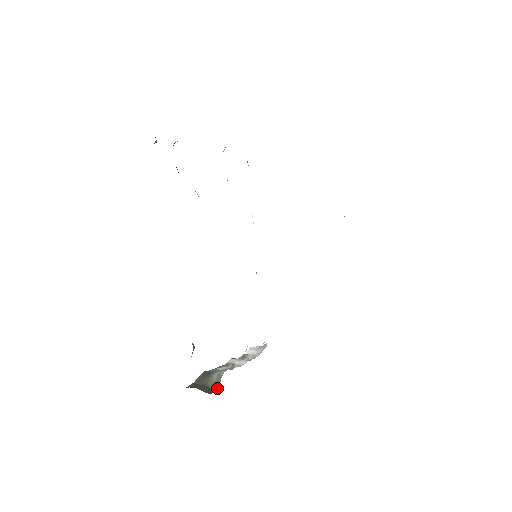
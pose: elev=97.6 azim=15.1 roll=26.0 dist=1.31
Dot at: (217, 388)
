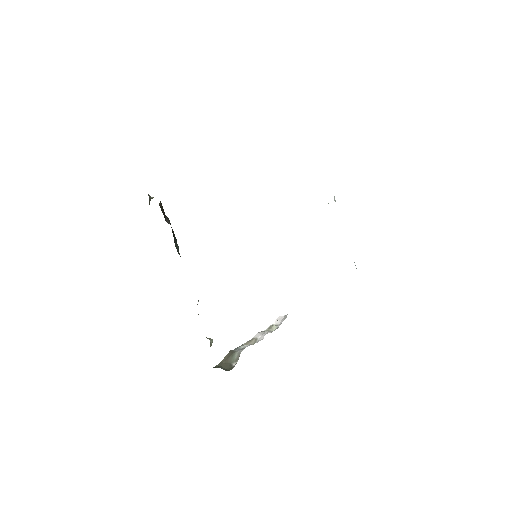
Dot at: occluded
